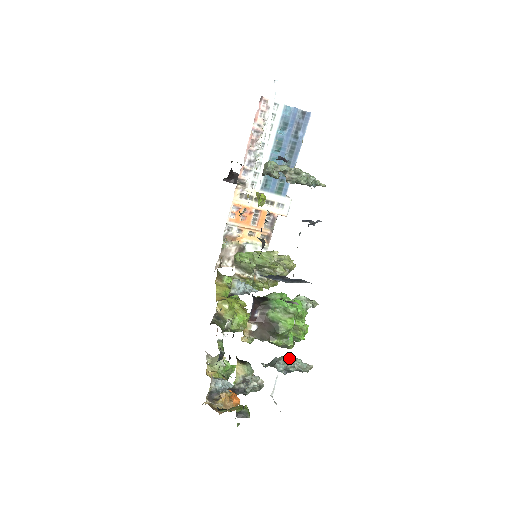
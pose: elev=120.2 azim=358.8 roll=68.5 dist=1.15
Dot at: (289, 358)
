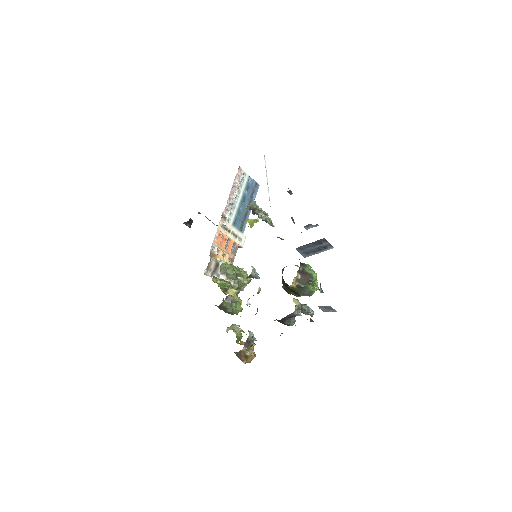
Dot at: occluded
